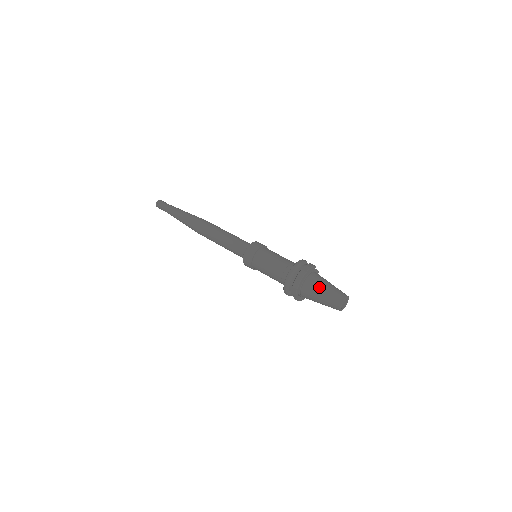
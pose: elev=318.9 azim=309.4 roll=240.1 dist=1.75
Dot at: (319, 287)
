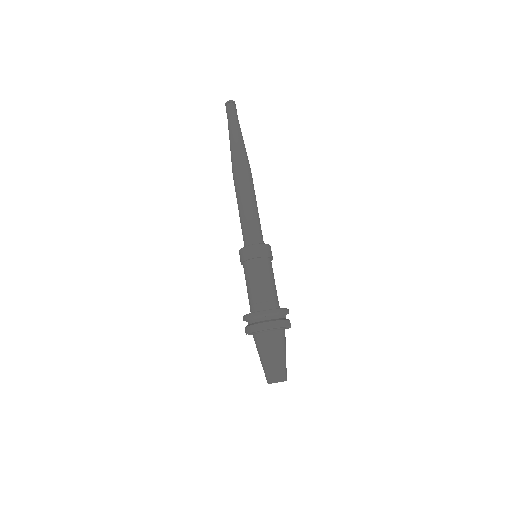
Dot at: (270, 350)
